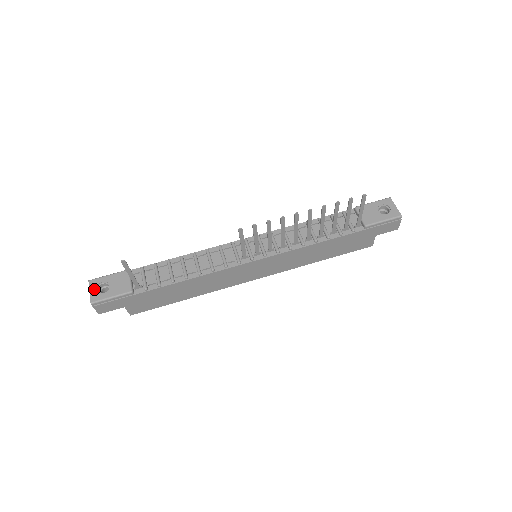
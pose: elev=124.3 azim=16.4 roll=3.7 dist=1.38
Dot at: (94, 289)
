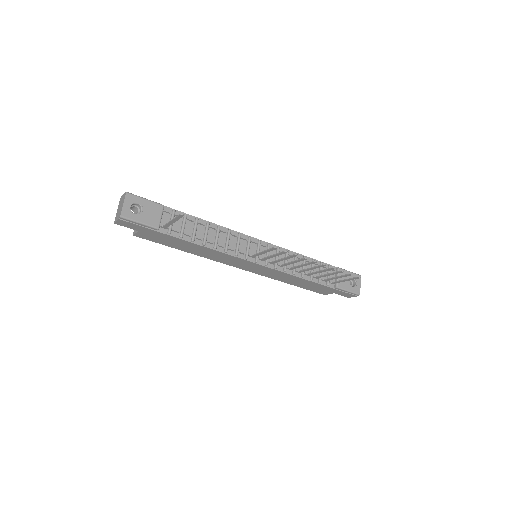
Dot at: (128, 204)
